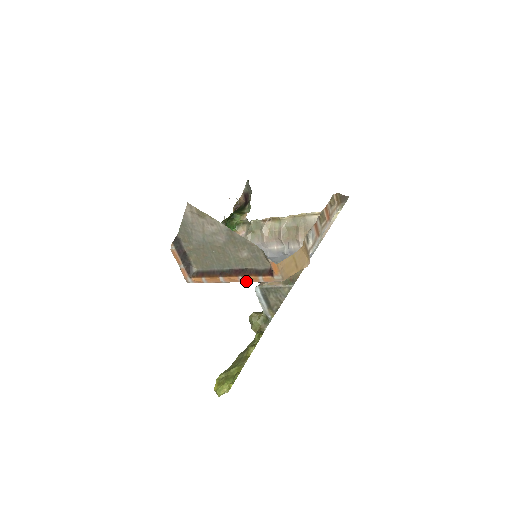
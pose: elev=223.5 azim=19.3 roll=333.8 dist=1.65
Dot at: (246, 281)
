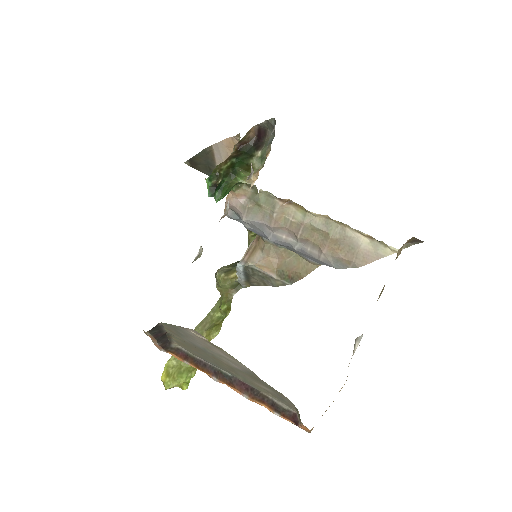
Dot at: (252, 401)
